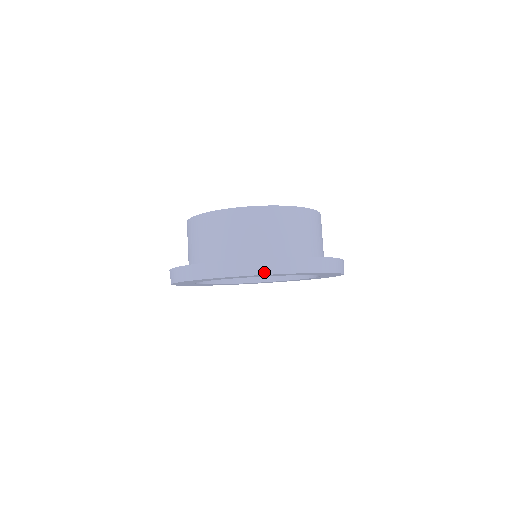
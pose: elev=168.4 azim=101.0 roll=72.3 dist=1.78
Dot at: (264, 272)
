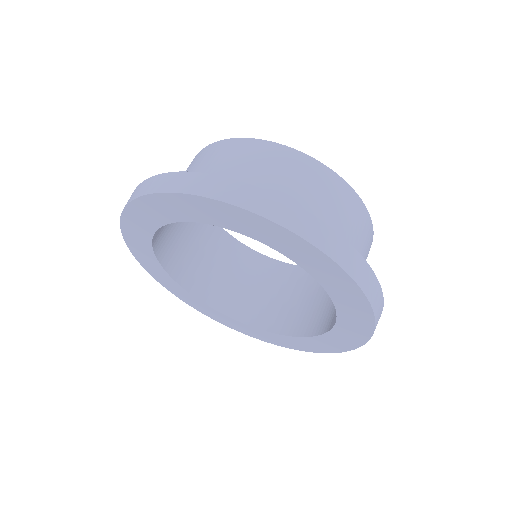
Dot at: (133, 198)
